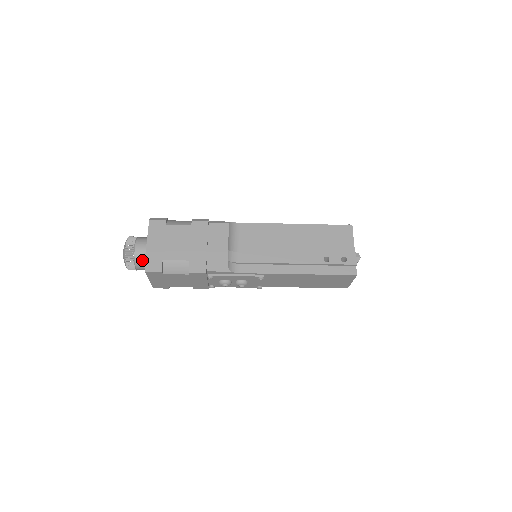
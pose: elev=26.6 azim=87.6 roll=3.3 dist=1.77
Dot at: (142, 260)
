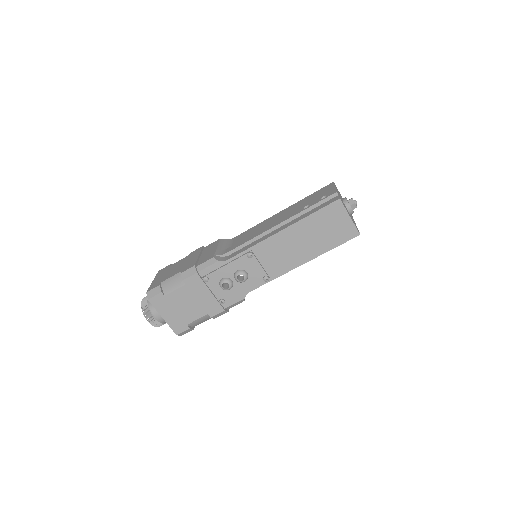
Dot at: occluded
